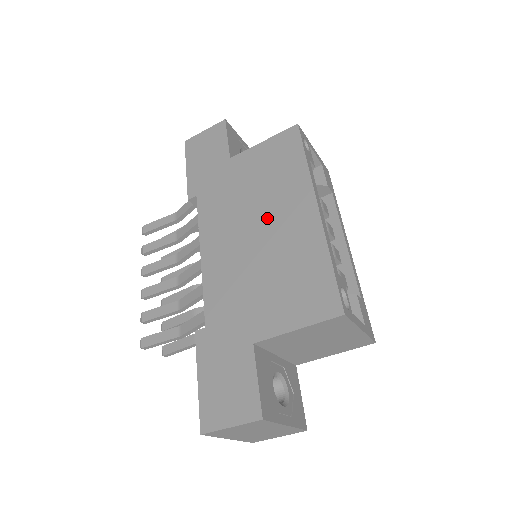
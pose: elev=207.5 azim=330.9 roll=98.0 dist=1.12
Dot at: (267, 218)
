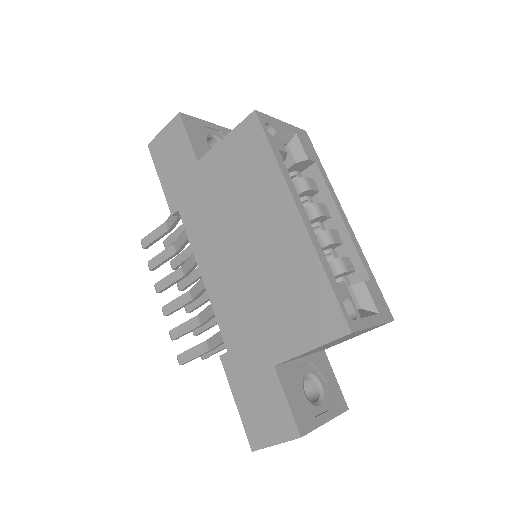
Dot at: (252, 231)
